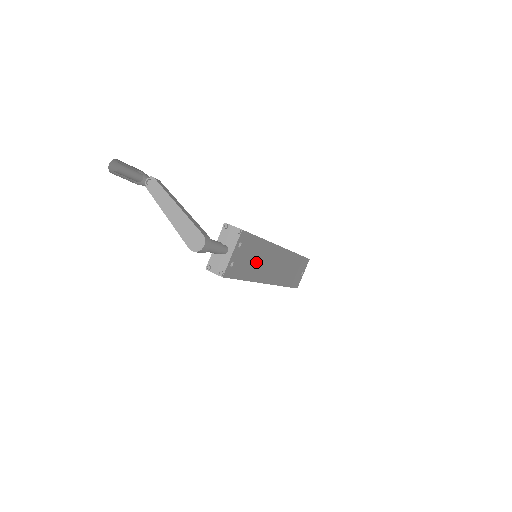
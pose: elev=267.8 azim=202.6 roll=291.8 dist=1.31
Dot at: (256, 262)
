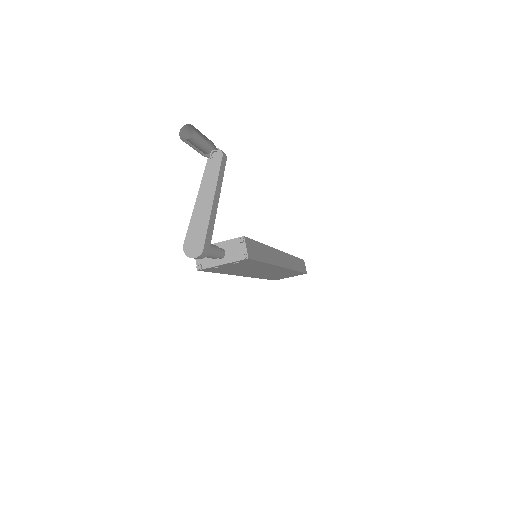
Dot at: (245, 269)
